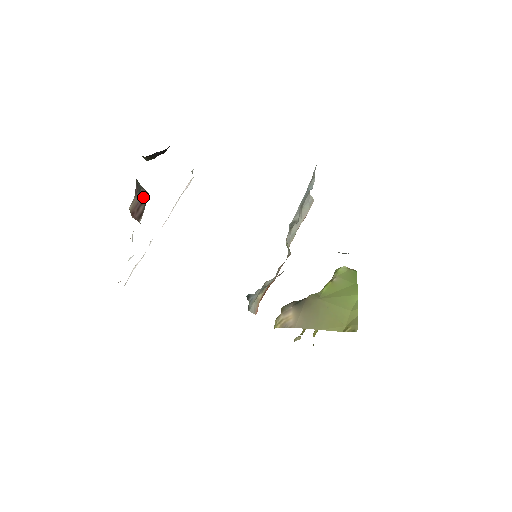
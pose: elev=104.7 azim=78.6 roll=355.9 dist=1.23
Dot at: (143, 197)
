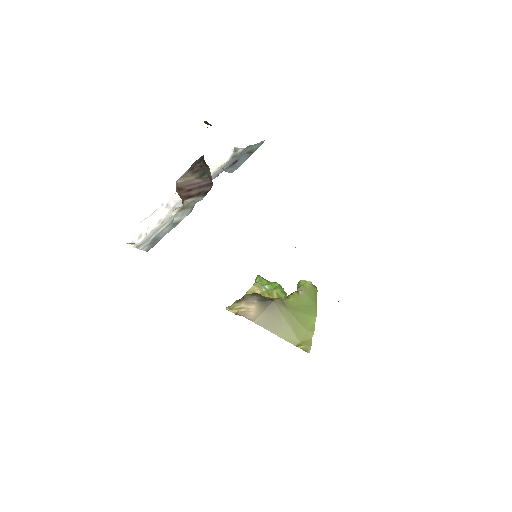
Dot at: (203, 183)
